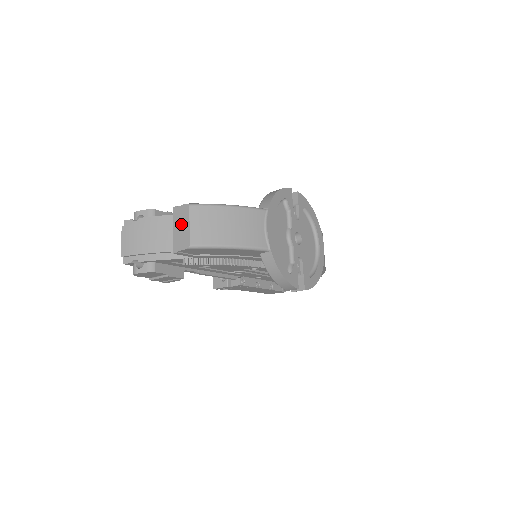
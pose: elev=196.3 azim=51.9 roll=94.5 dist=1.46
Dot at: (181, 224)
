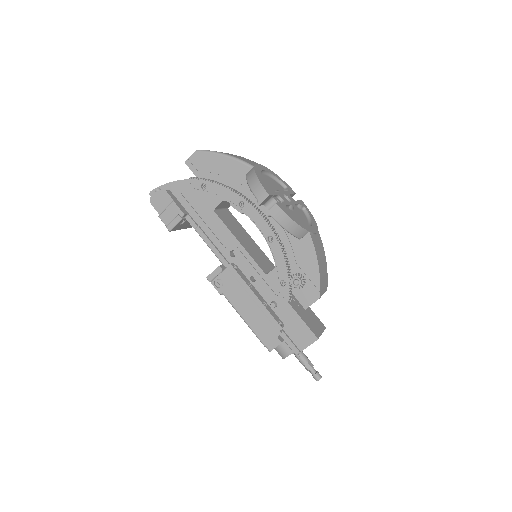
Dot at: occluded
